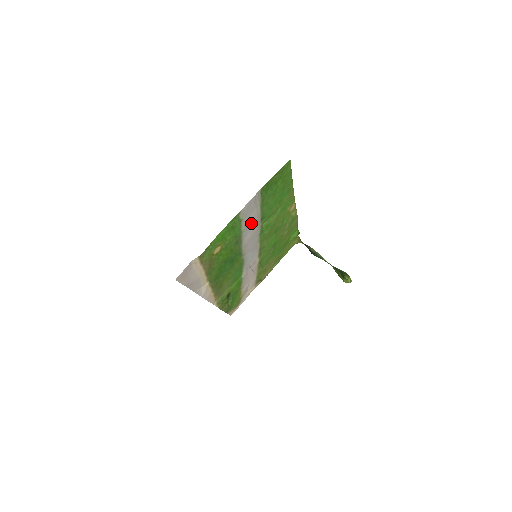
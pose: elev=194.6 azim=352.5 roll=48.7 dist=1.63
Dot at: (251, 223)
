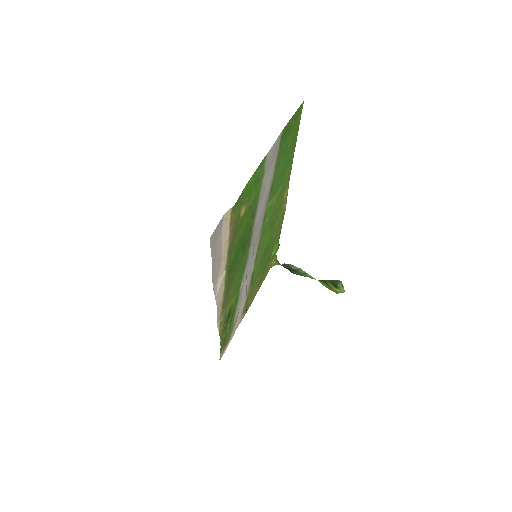
Dot at: (265, 189)
